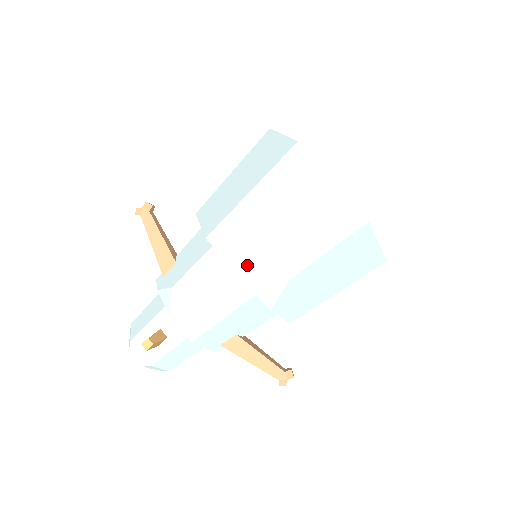
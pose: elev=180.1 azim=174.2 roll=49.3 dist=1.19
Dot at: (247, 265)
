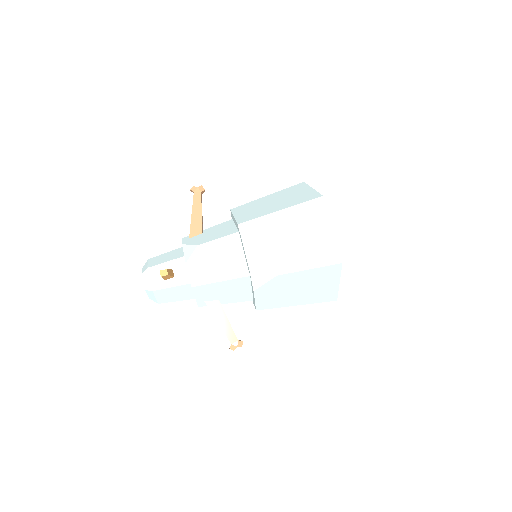
Dot at: (256, 254)
